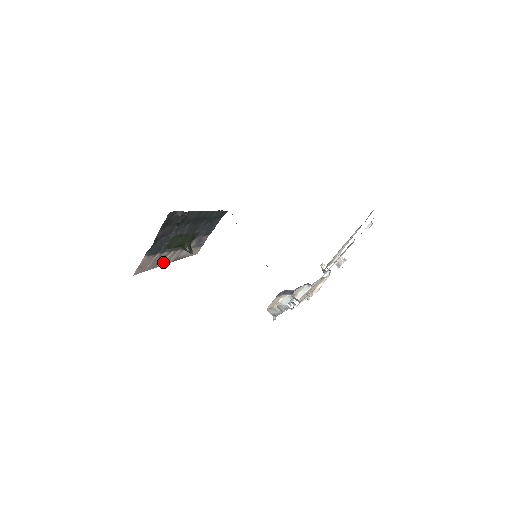
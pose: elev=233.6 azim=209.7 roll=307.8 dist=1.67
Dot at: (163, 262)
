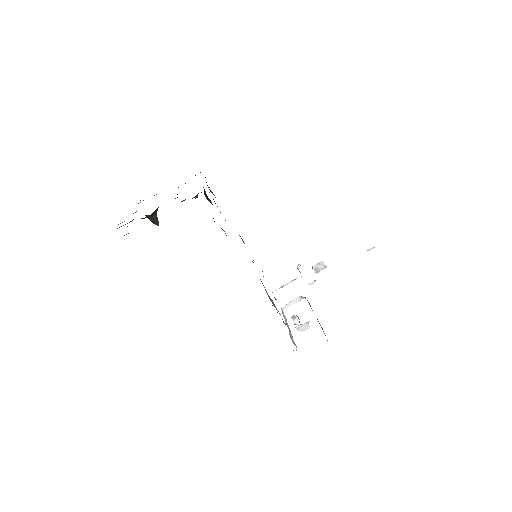
Dot at: occluded
